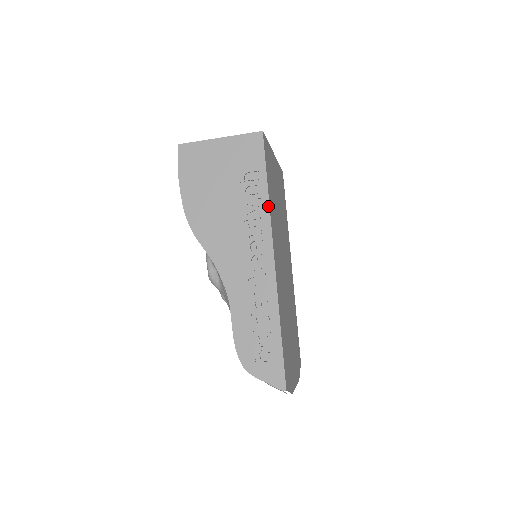
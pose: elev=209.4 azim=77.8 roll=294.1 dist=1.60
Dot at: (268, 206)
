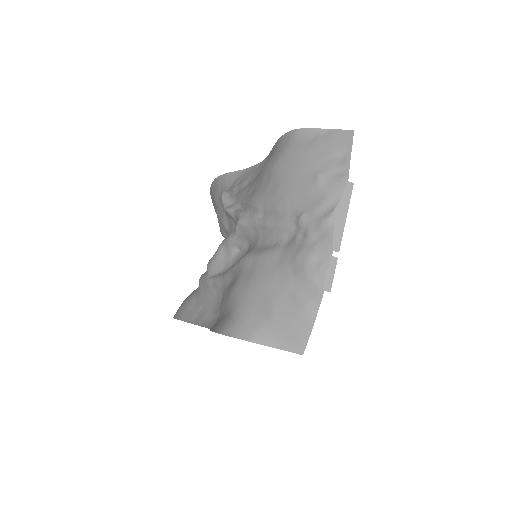
Dot at: occluded
